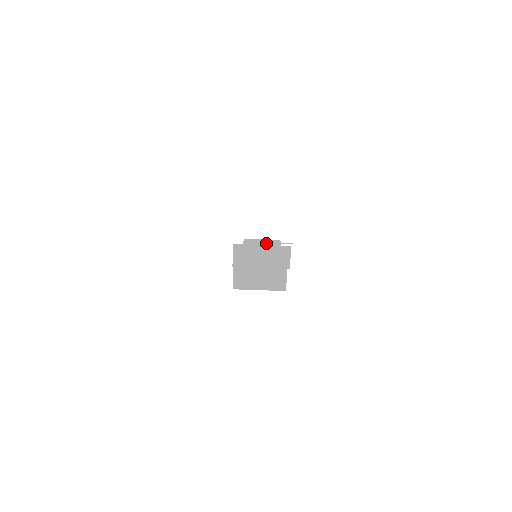
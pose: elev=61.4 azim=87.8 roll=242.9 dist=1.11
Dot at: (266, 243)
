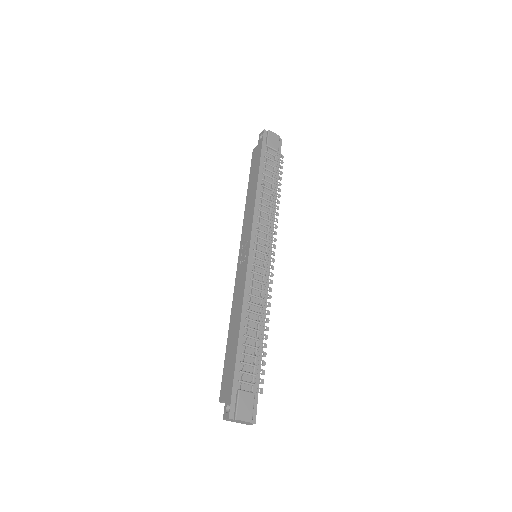
Dot at: (245, 422)
